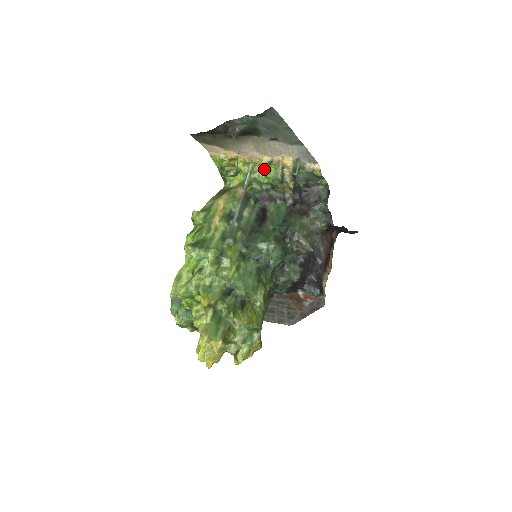
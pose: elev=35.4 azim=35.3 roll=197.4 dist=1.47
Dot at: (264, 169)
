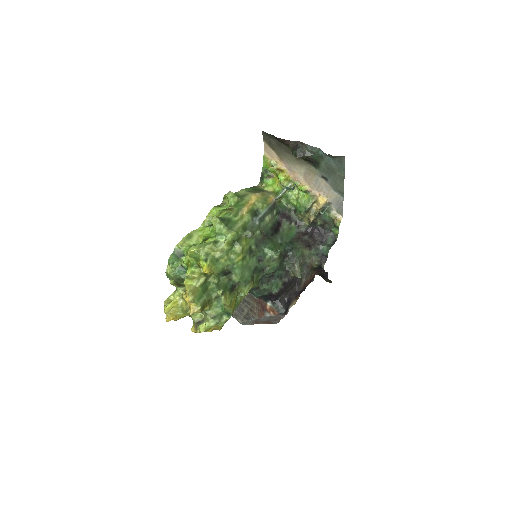
Dot at: (299, 193)
